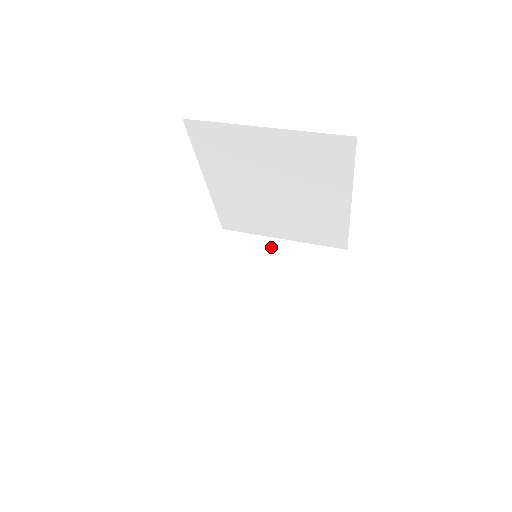
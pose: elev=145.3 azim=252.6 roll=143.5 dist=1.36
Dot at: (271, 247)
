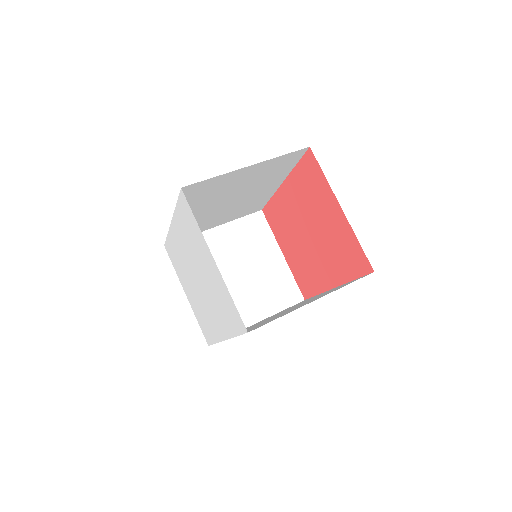
Dot at: (212, 238)
